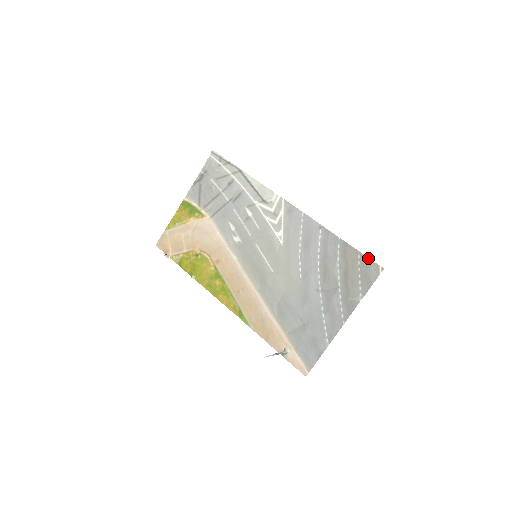
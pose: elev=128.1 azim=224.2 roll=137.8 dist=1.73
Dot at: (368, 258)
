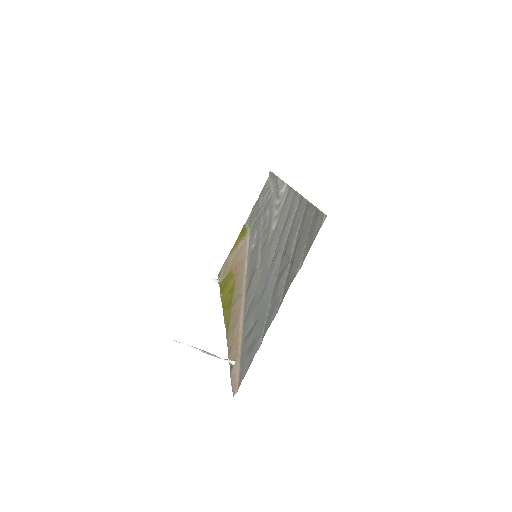
Dot at: (318, 210)
